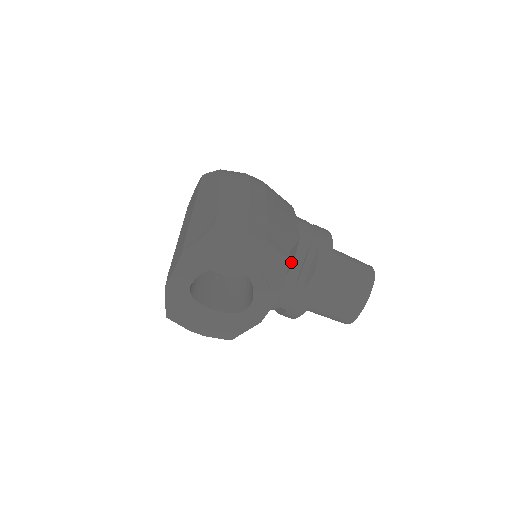
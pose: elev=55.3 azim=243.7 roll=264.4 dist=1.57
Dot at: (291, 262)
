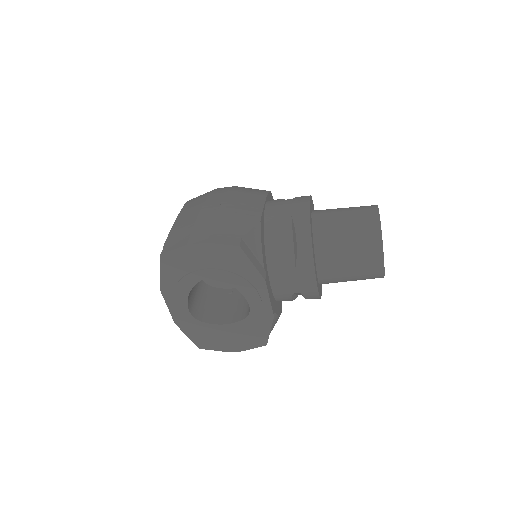
Dot at: (259, 247)
